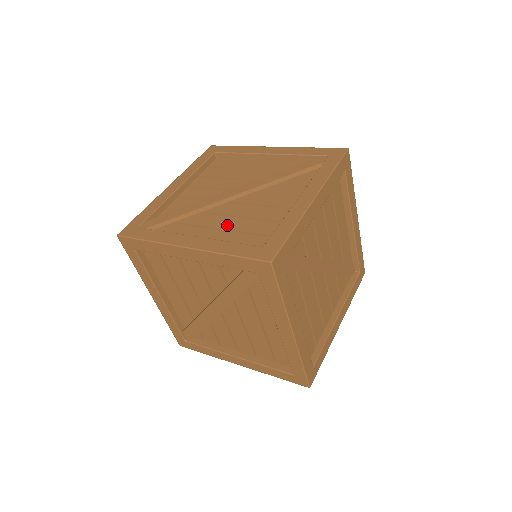
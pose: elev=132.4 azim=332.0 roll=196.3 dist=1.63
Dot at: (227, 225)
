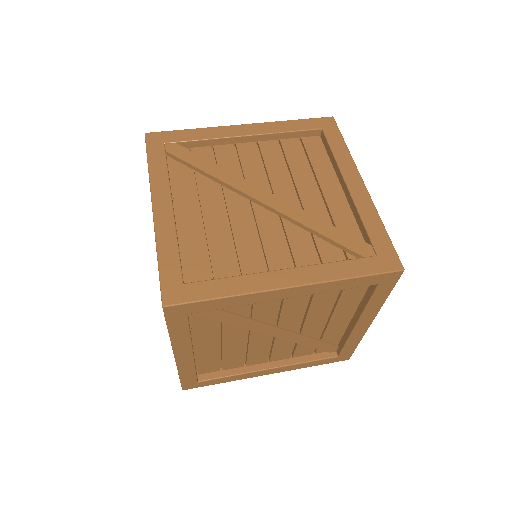
Dot at: (211, 222)
